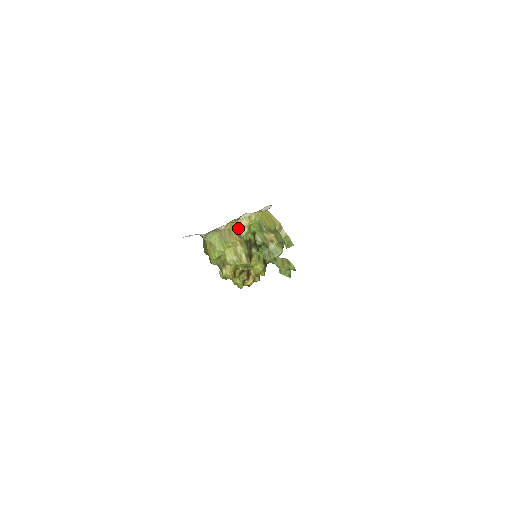
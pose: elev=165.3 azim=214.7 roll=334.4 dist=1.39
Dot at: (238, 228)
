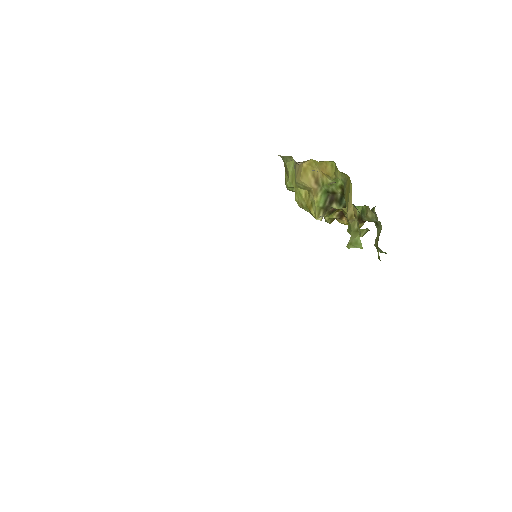
Dot at: (320, 171)
